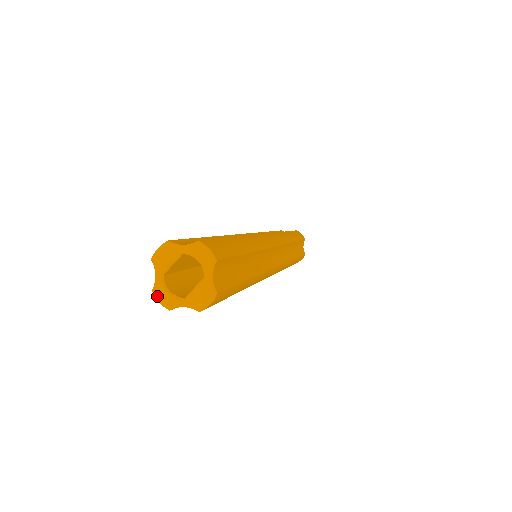
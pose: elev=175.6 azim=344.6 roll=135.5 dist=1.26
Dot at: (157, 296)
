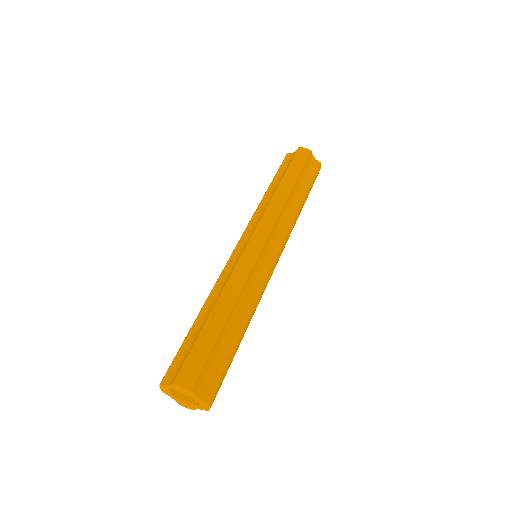
Dot at: (161, 388)
